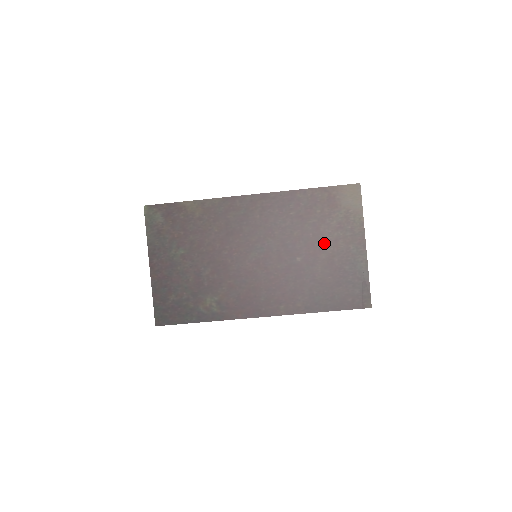
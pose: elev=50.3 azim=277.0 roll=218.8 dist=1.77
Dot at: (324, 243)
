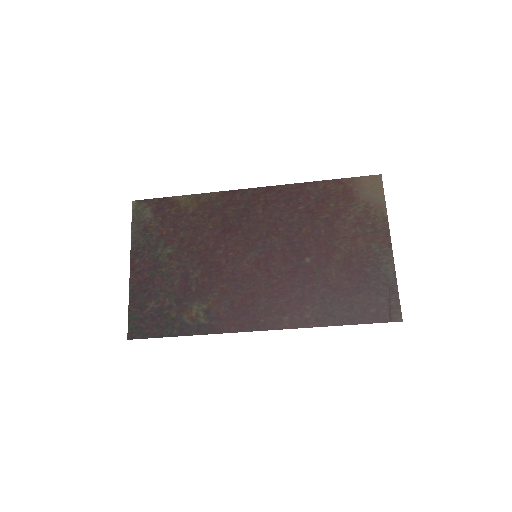
Dot at: (339, 241)
